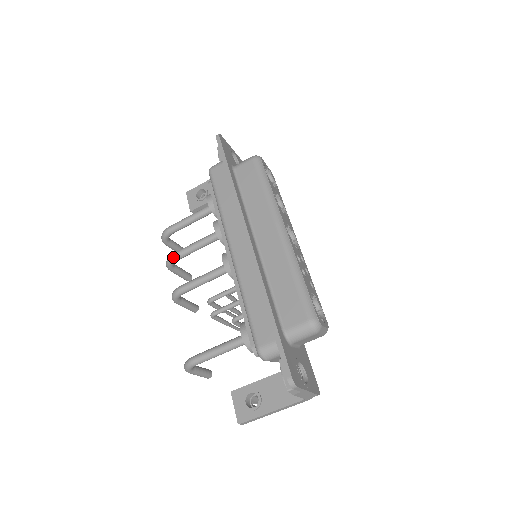
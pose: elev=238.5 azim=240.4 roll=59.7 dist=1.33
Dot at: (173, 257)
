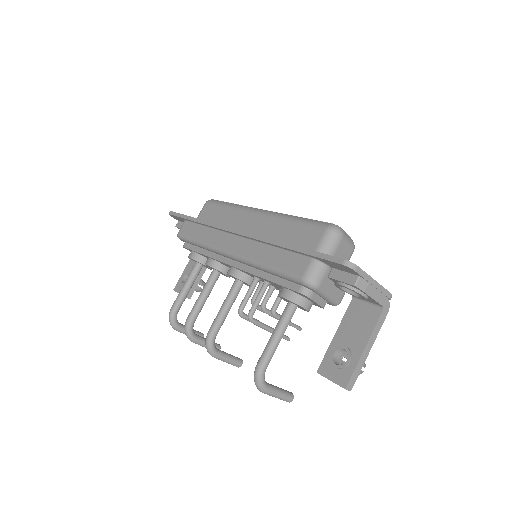
Dot at: (188, 320)
